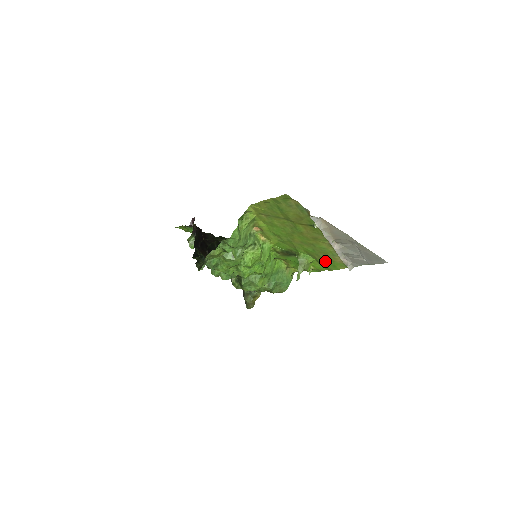
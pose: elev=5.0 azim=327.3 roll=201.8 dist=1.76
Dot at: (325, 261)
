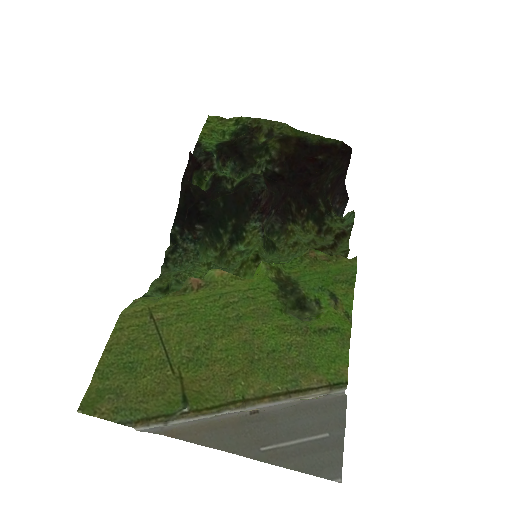
Dot at: (313, 352)
